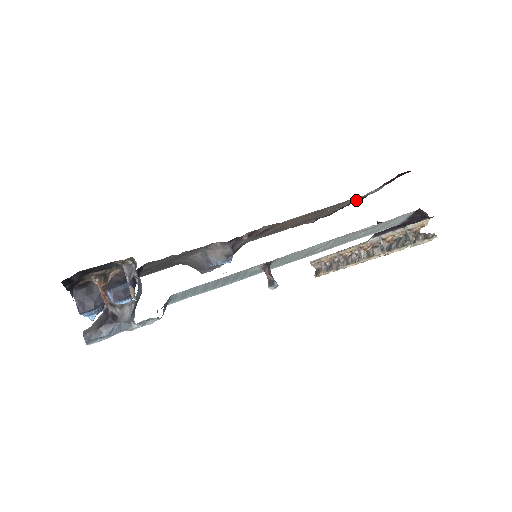
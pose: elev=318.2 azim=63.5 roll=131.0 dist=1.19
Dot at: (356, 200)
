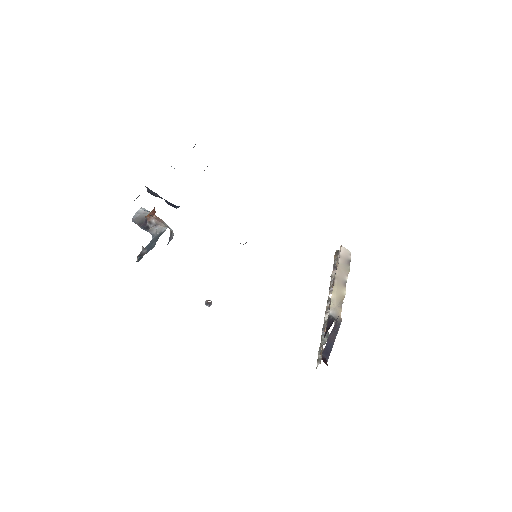
Dot at: occluded
